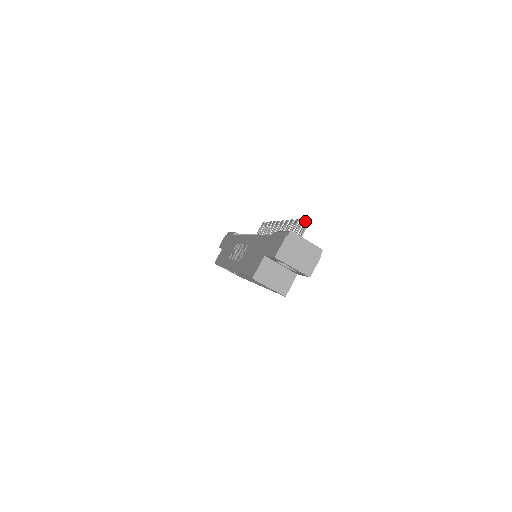
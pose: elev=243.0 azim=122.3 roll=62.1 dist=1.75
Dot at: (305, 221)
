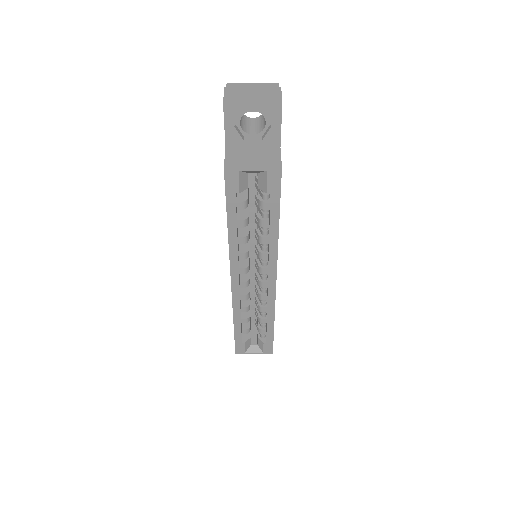
Dot at: occluded
